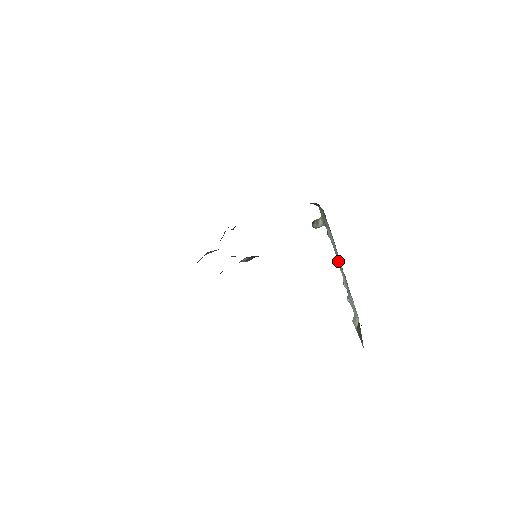
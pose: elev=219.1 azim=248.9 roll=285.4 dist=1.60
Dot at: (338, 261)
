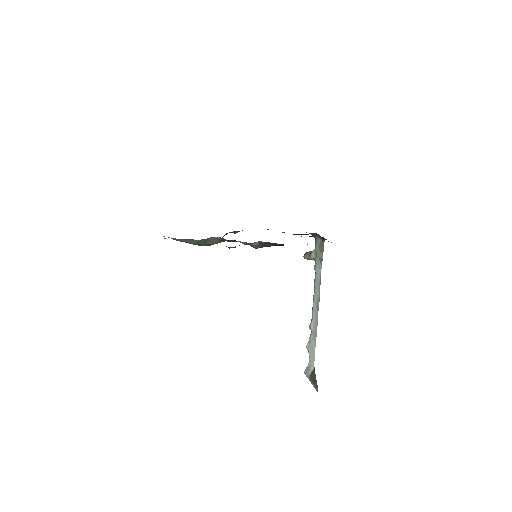
Dot at: (315, 298)
